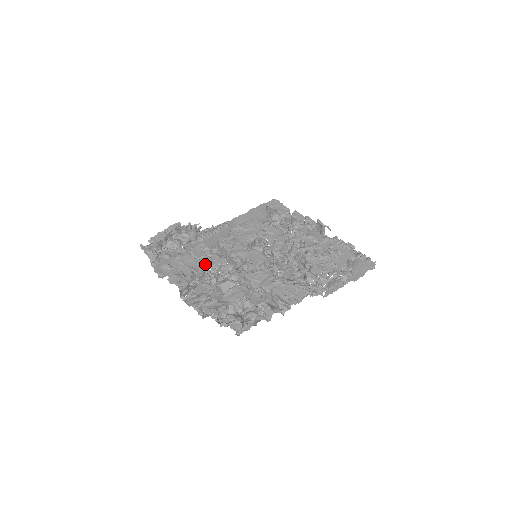
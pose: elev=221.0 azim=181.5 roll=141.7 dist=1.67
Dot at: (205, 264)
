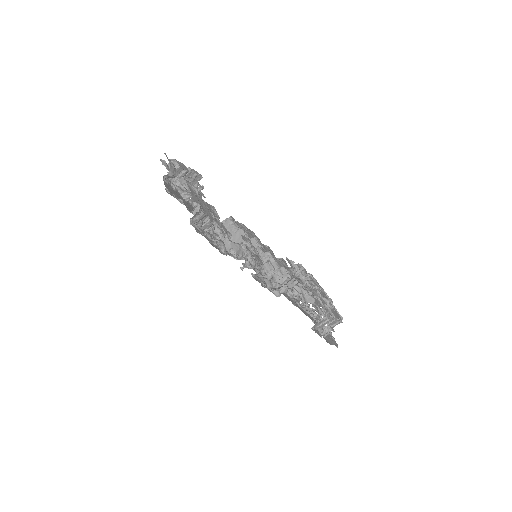
Dot at: (215, 220)
